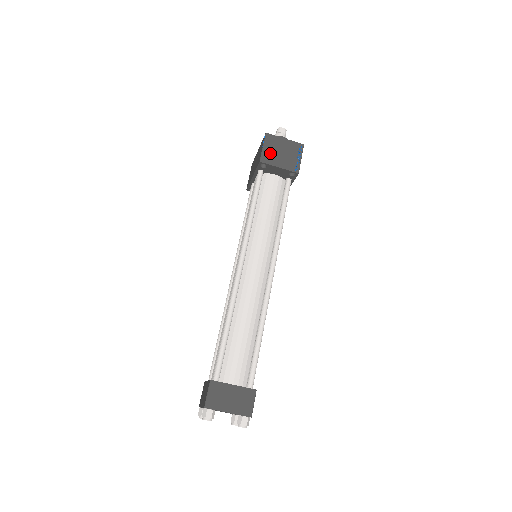
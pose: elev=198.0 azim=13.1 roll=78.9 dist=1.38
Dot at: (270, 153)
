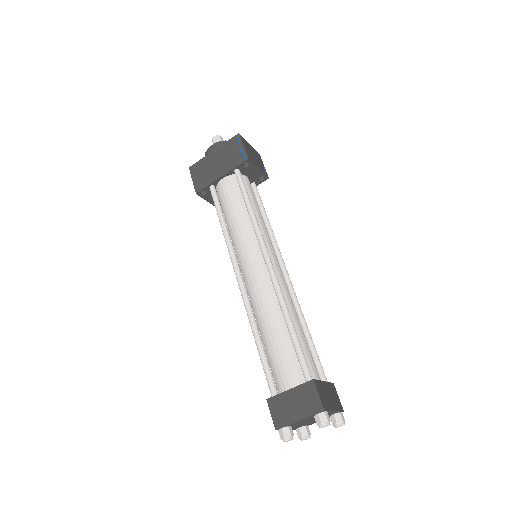
Dot at: (249, 153)
